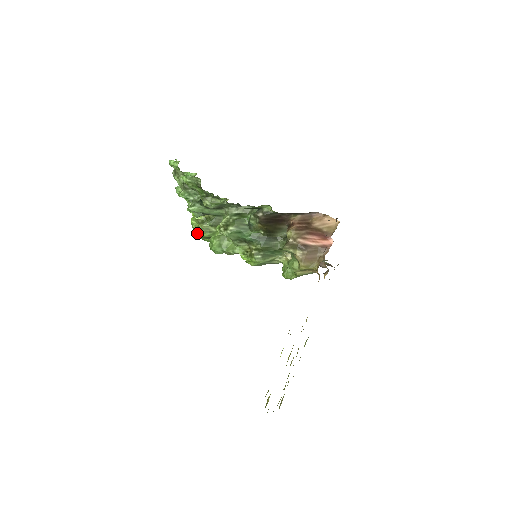
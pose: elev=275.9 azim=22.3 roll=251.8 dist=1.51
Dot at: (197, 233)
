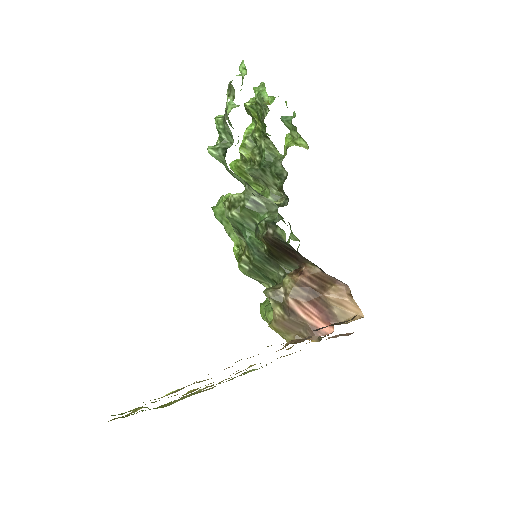
Dot at: (232, 168)
